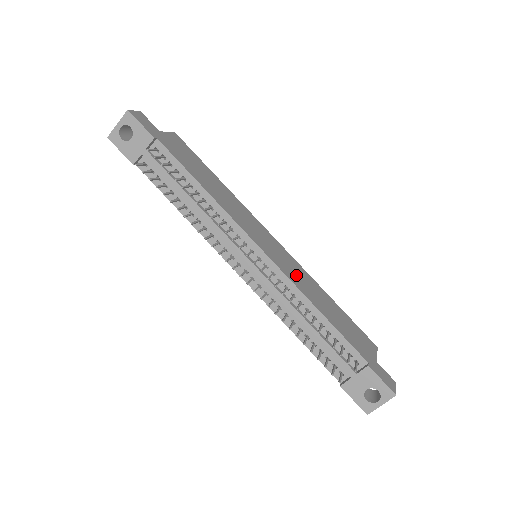
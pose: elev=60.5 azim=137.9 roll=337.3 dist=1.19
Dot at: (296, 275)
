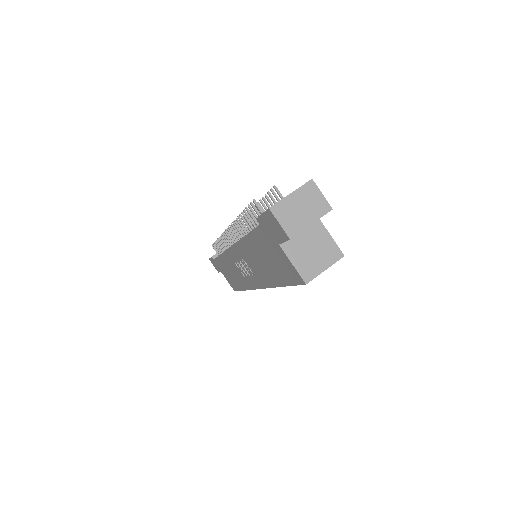
Dot at: occluded
